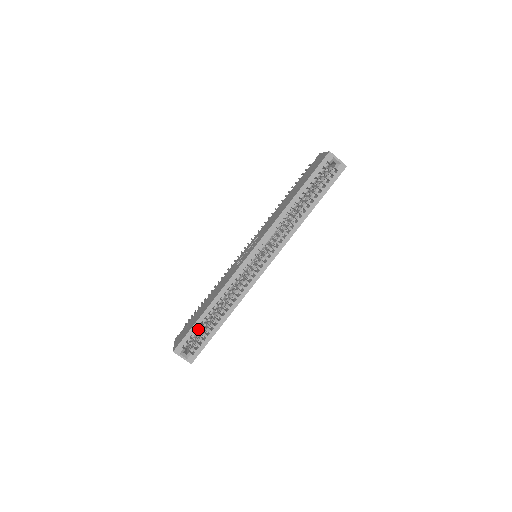
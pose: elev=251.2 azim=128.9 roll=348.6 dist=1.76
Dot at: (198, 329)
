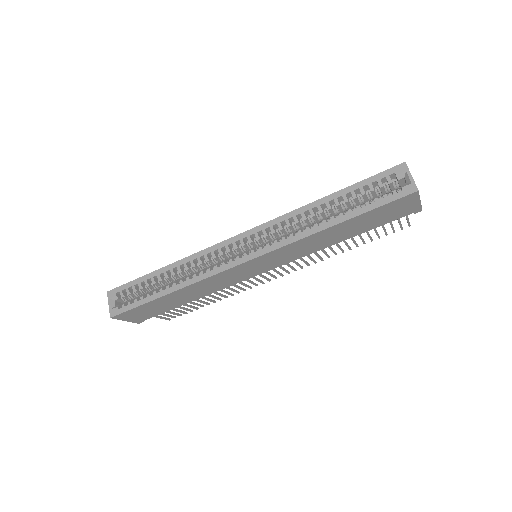
Dot at: (141, 284)
